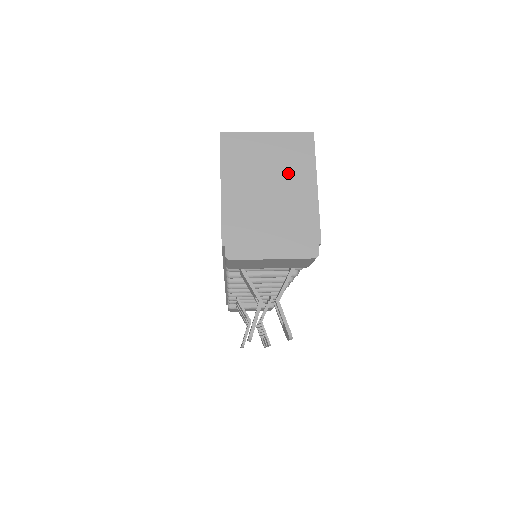
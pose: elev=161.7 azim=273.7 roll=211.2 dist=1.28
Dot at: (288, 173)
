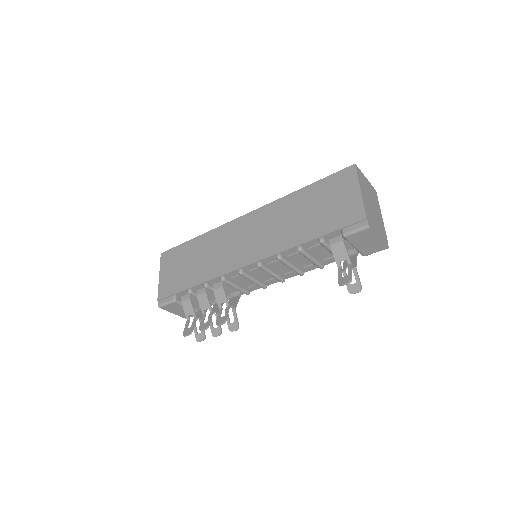
Dot at: (375, 202)
